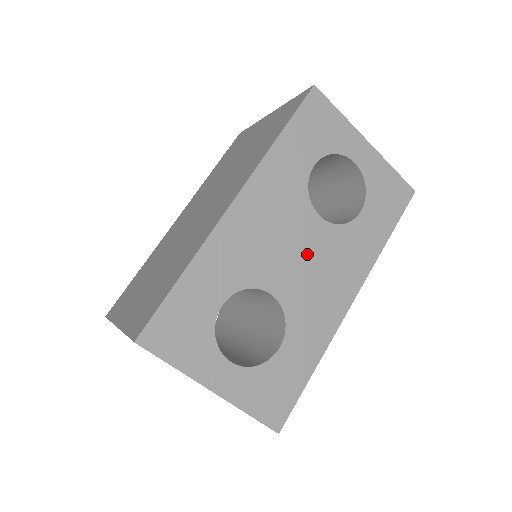
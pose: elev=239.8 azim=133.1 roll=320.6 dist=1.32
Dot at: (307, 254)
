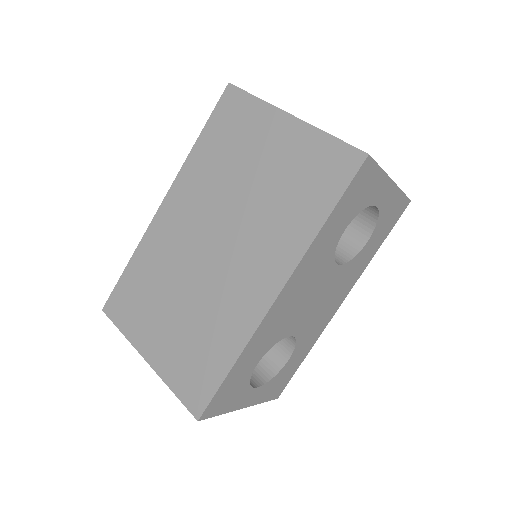
Dot at: (321, 296)
